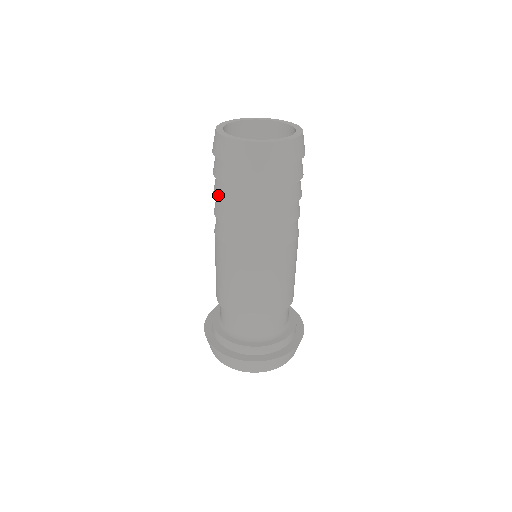
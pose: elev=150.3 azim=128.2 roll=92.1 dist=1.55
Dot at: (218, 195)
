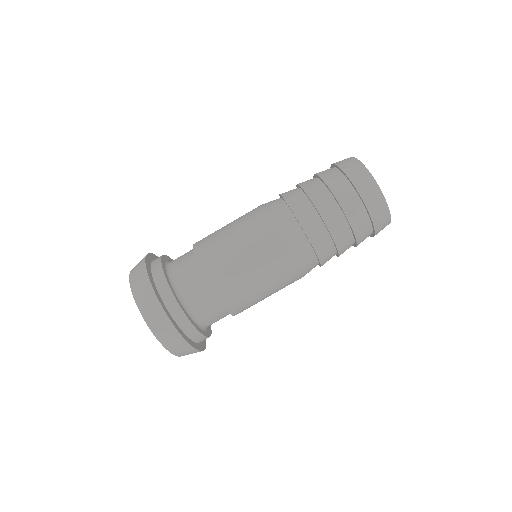
Dot at: (328, 219)
